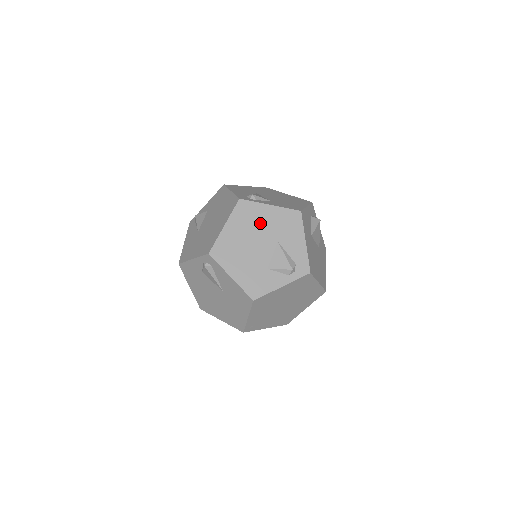
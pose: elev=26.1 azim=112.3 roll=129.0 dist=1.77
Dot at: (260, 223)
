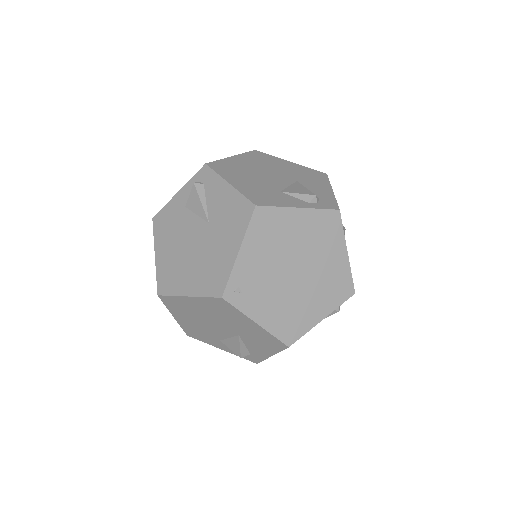
Dot at: (276, 166)
